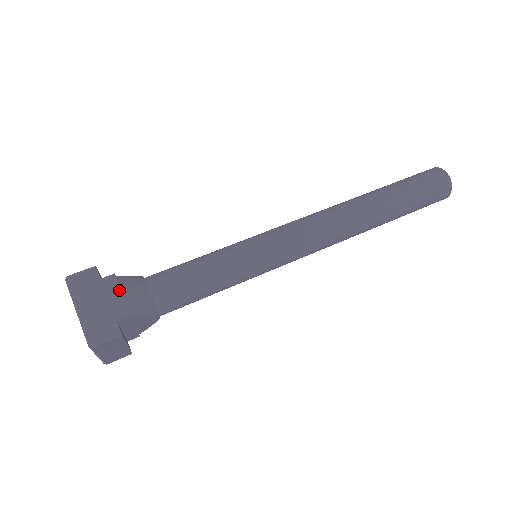
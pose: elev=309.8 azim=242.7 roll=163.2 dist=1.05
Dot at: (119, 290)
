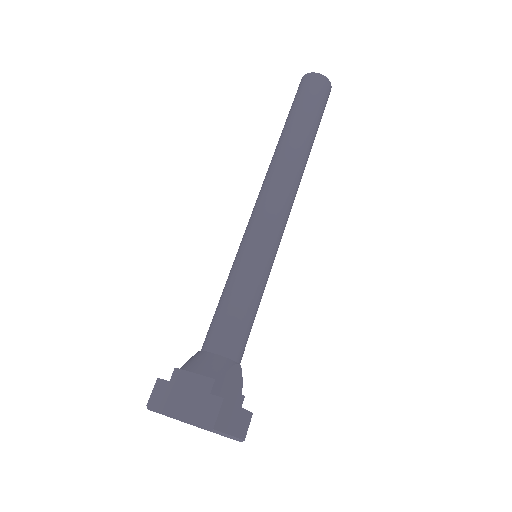
Dot at: (189, 374)
